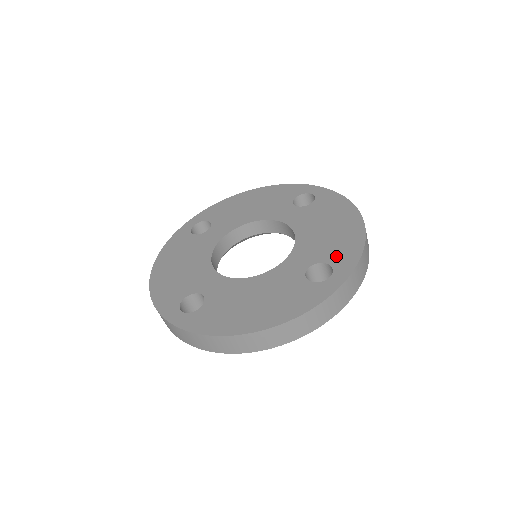
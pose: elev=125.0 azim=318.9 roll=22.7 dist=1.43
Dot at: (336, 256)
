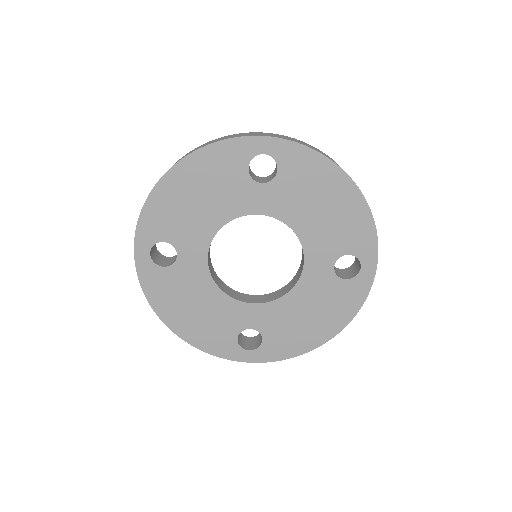
Dot at: (273, 343)
